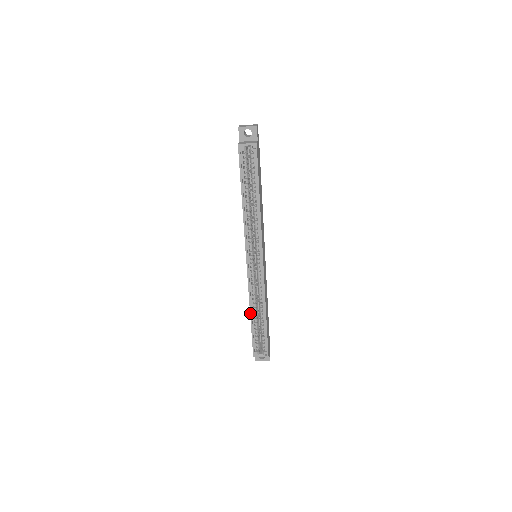
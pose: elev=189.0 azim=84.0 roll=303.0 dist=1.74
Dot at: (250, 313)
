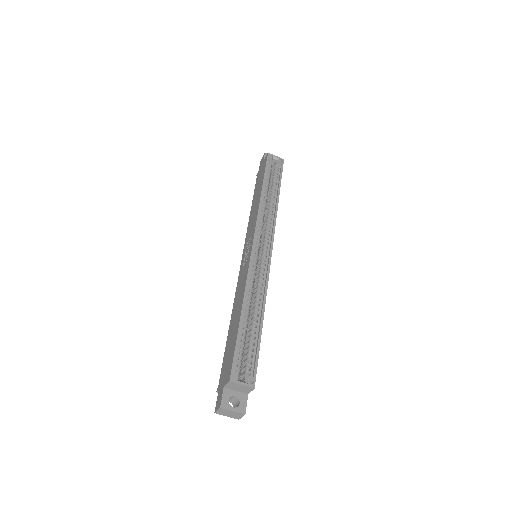
Dot at: (242, 305)
